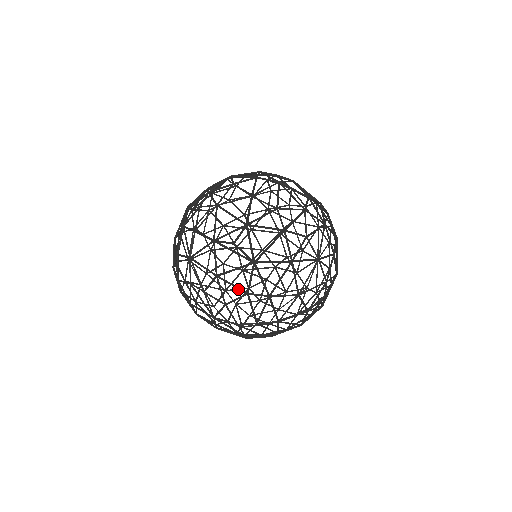
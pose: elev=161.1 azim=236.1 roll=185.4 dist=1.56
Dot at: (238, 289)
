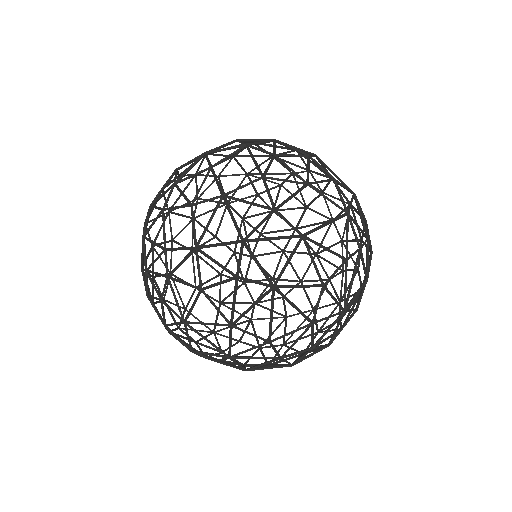
Dot at: (243, 199)
